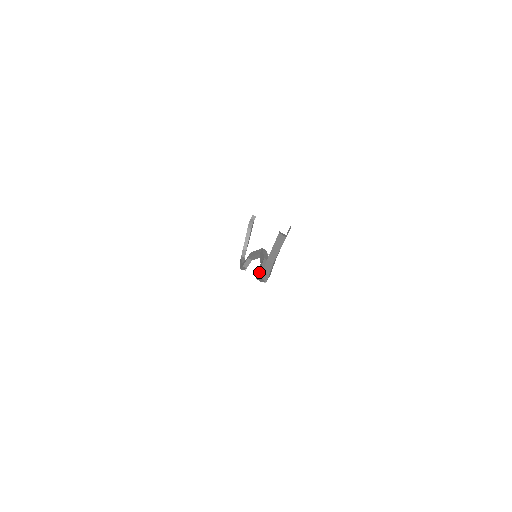
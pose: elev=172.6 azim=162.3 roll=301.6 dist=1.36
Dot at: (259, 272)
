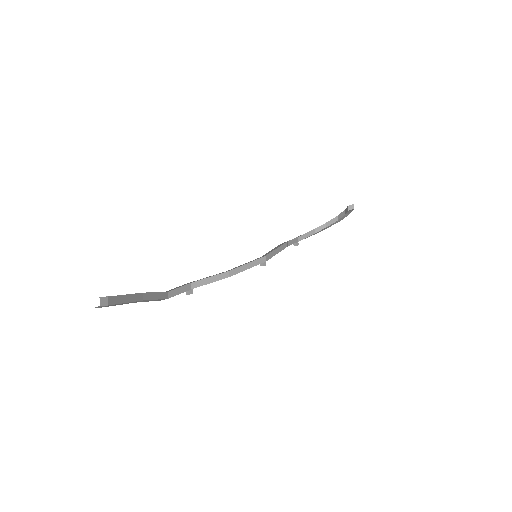
Dot at: (190, 282)
